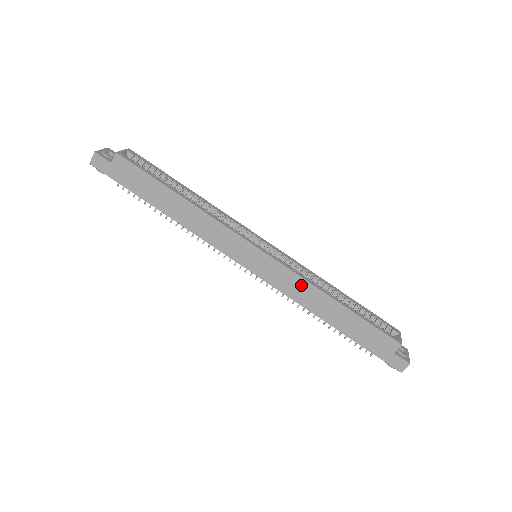
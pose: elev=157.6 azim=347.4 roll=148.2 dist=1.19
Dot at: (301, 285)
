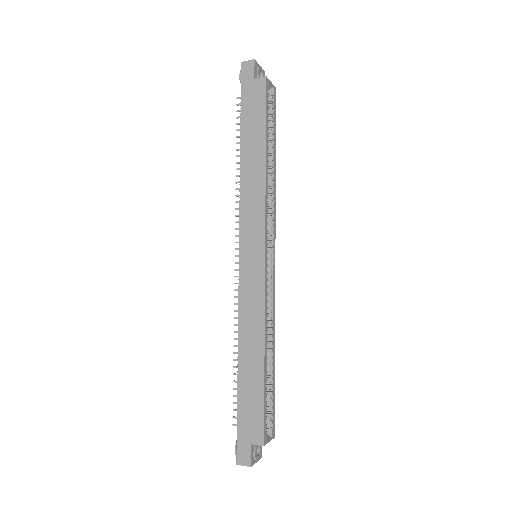
Dot at: (257, 312)
